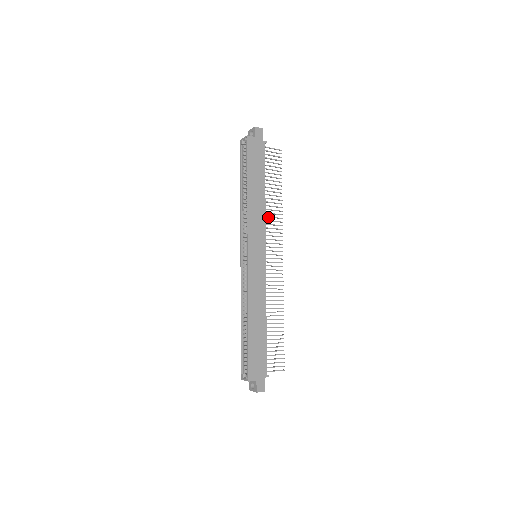
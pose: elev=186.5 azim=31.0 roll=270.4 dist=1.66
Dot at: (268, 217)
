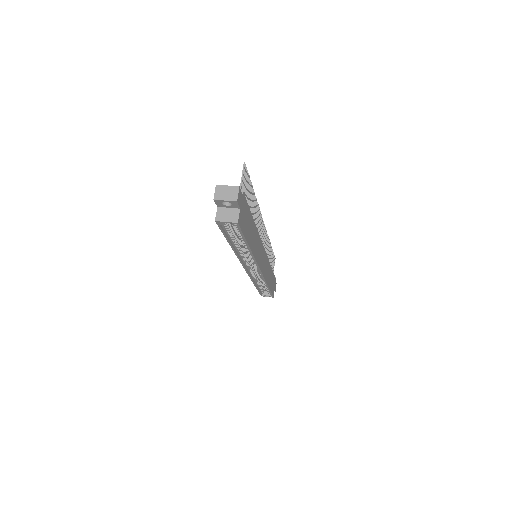
Dot at: occluded
